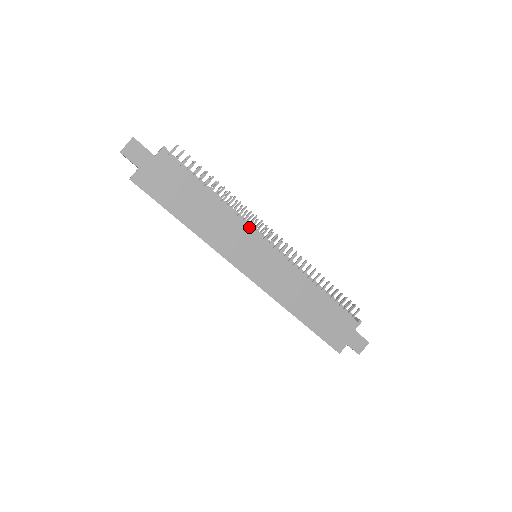
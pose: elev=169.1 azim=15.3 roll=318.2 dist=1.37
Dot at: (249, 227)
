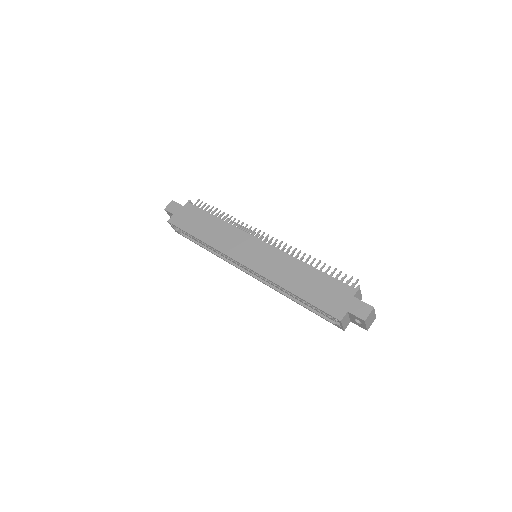
Dot at: (244, 231)
